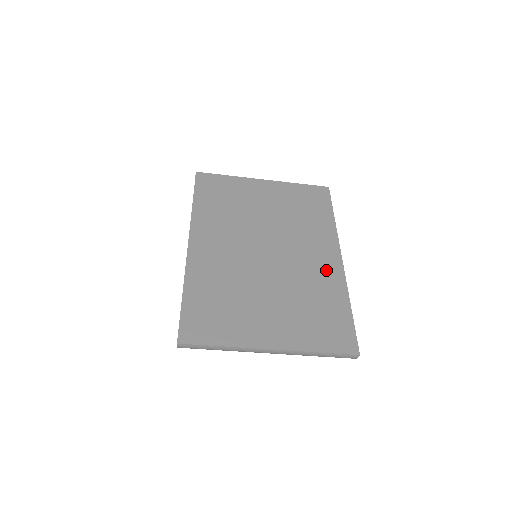
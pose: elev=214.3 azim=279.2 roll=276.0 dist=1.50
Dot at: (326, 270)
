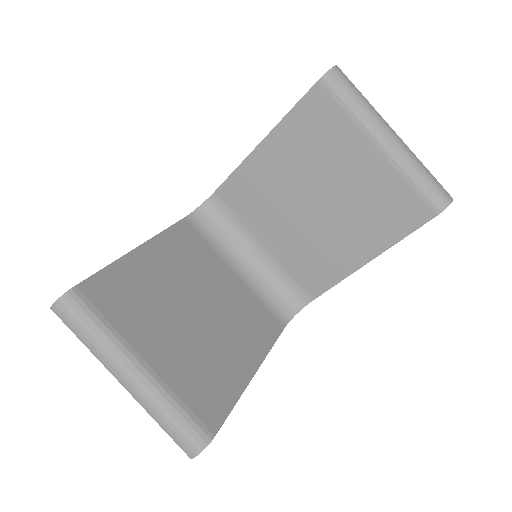
Dot at: occluded
